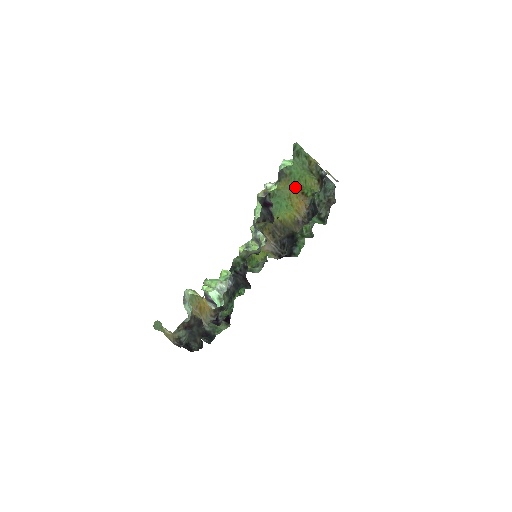
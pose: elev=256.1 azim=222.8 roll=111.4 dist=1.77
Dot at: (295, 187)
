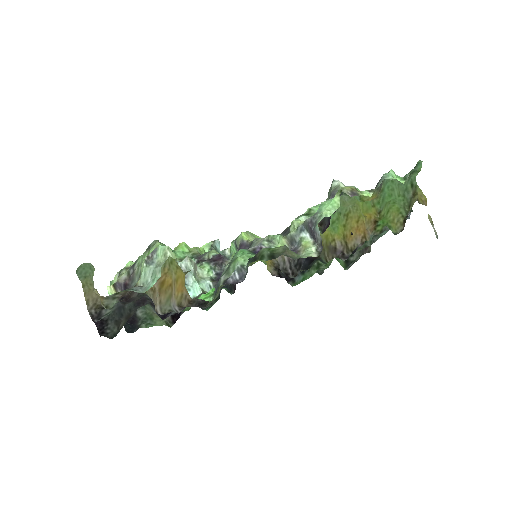
Dot at: (378, 210)
